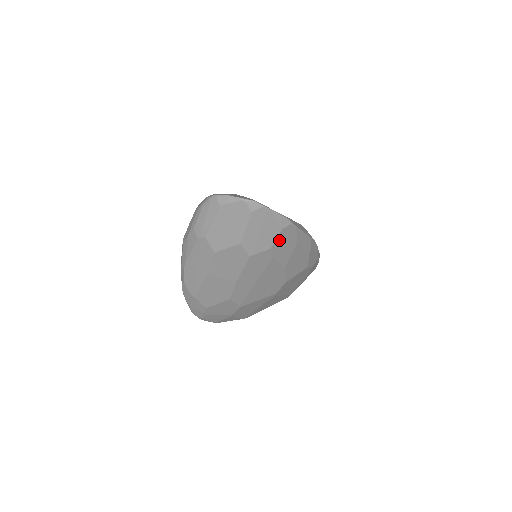
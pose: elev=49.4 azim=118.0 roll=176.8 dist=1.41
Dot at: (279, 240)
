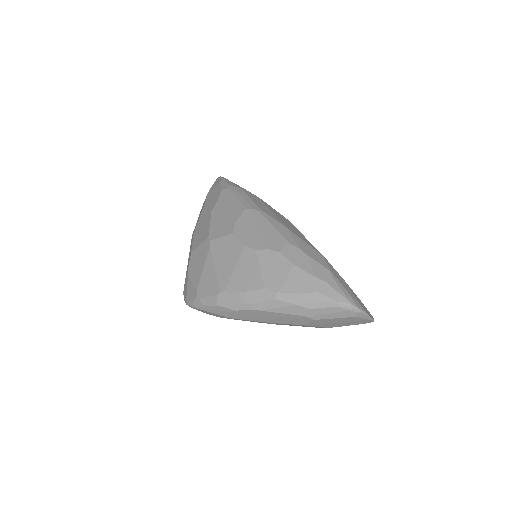
Dot at: occluded
